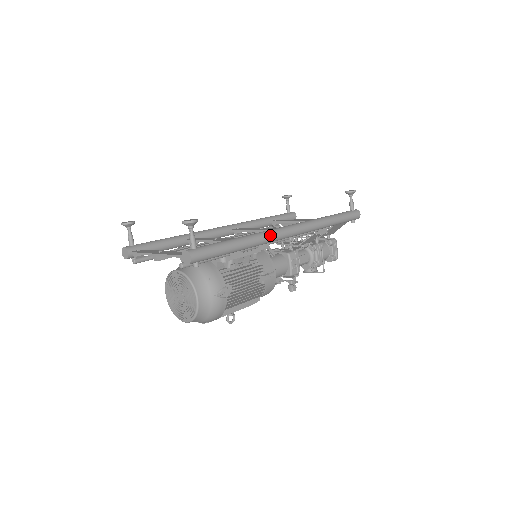
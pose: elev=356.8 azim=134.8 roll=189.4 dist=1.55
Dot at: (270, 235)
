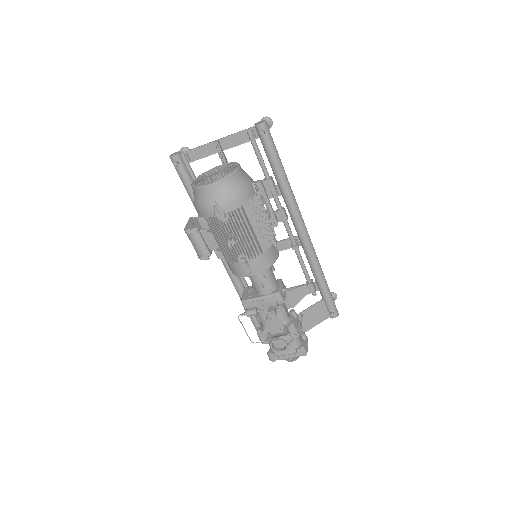
Dot at: occluded
